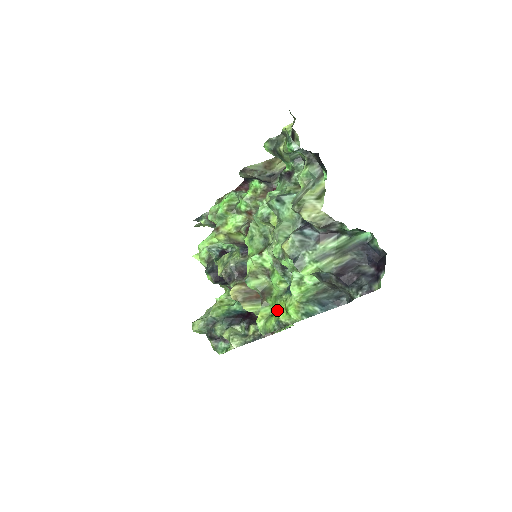
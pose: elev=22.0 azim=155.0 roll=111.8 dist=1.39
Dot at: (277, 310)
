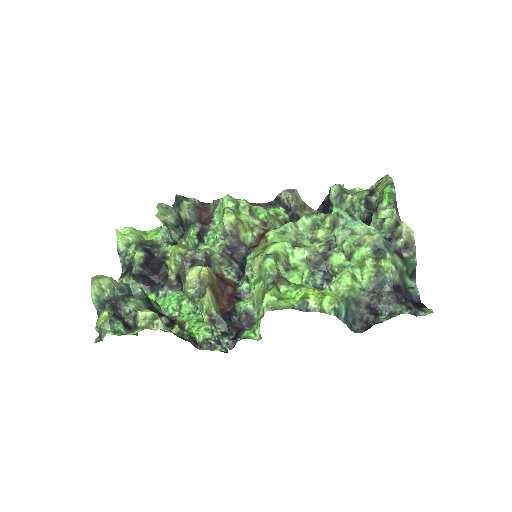
Dot at: (293, 297)
